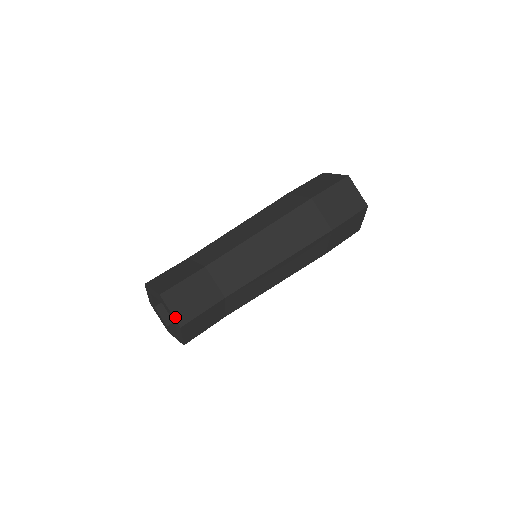
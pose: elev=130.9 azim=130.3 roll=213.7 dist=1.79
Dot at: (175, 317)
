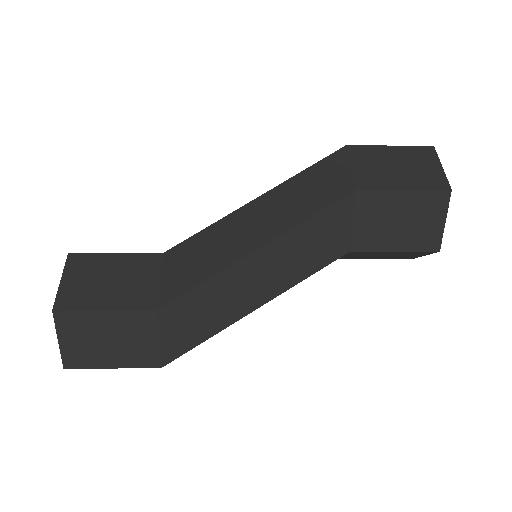
Dot at: occluded
